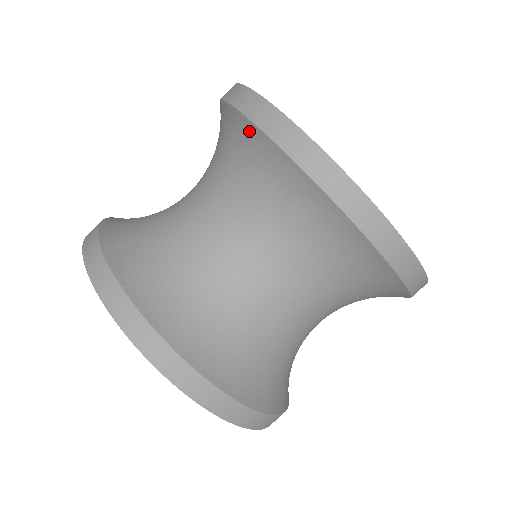
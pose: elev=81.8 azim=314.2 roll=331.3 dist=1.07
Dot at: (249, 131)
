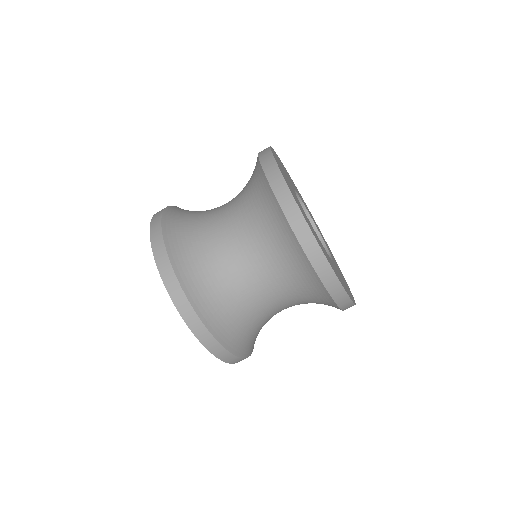
Dot at: (260, 173)
